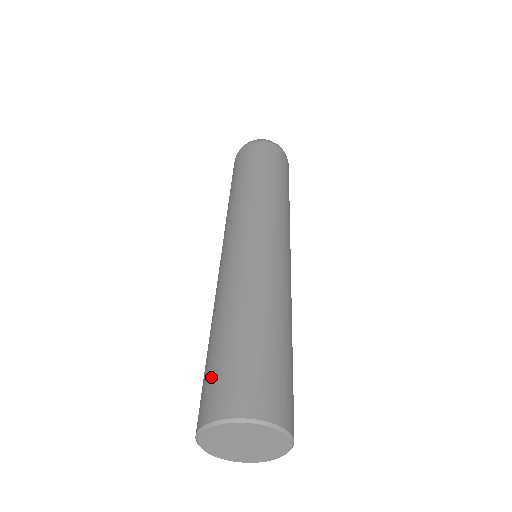
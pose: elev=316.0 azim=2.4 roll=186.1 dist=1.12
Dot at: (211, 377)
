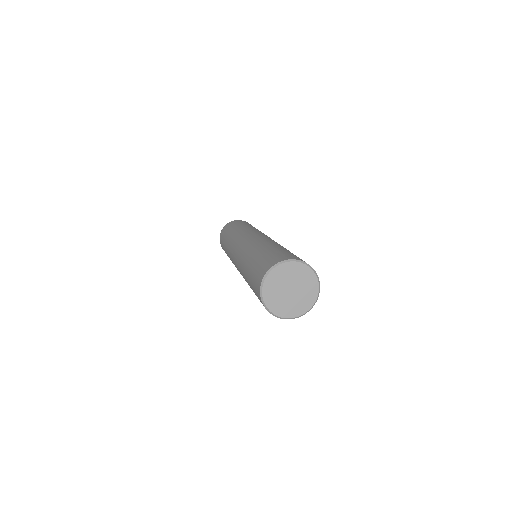
Dot at: (253, 286)
